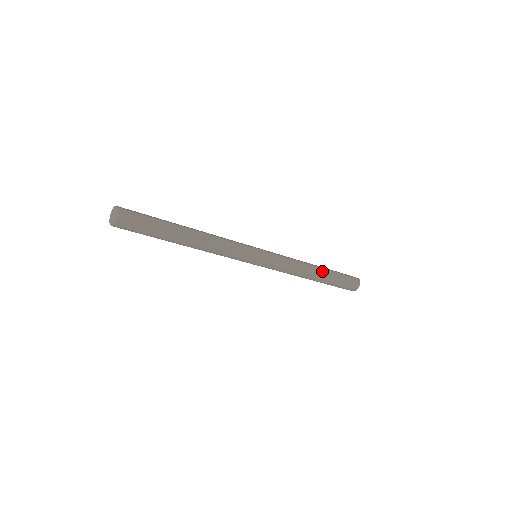
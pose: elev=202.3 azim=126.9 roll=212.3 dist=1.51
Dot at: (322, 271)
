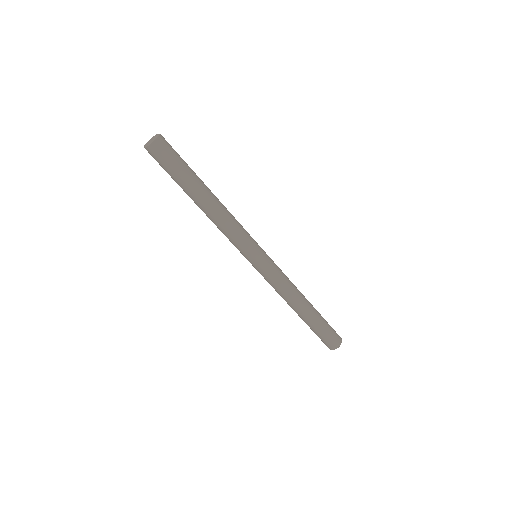
Dot at: (311, 305)
